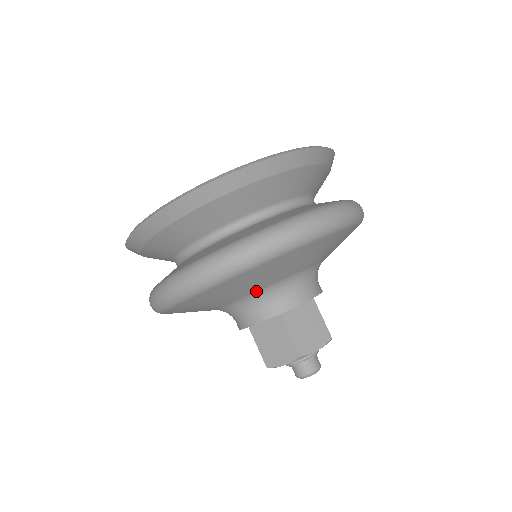
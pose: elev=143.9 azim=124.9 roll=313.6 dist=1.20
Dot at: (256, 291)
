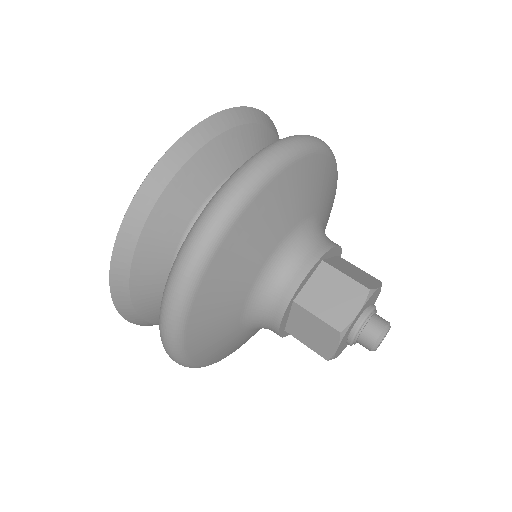
Dot at: (248, 297)
